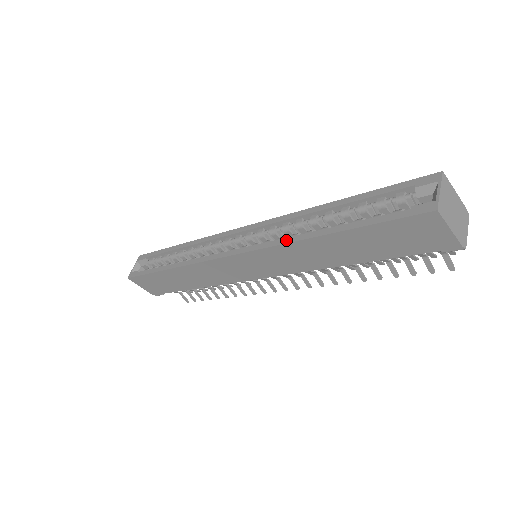
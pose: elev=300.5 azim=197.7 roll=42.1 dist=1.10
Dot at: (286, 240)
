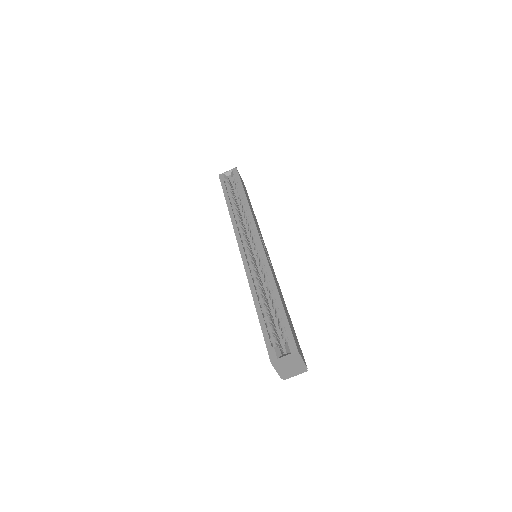
Dot at: (250, 281)
